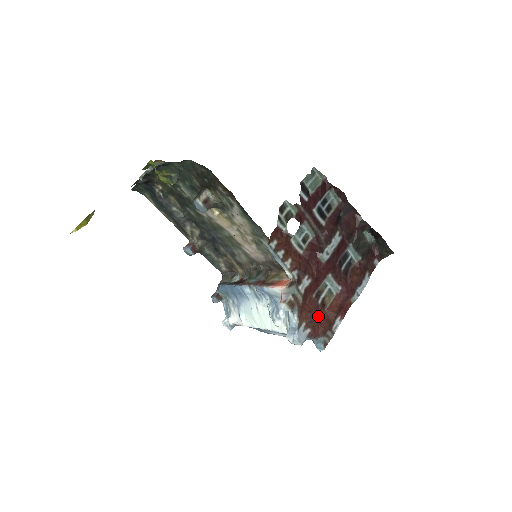
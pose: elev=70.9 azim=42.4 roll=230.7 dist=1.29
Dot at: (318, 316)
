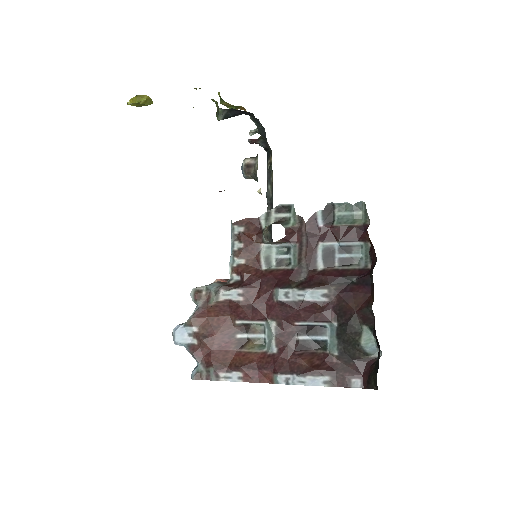
Dot at: (220, 343)
